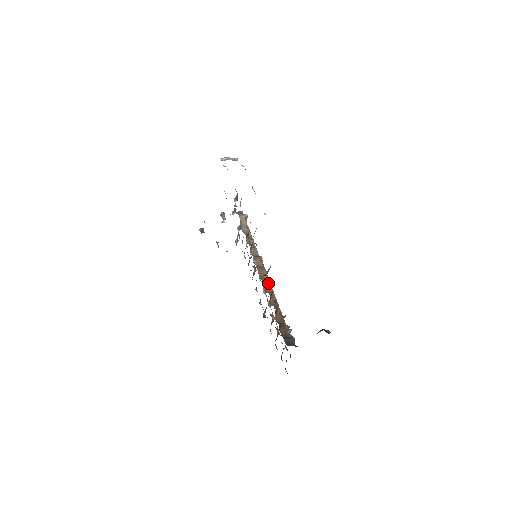
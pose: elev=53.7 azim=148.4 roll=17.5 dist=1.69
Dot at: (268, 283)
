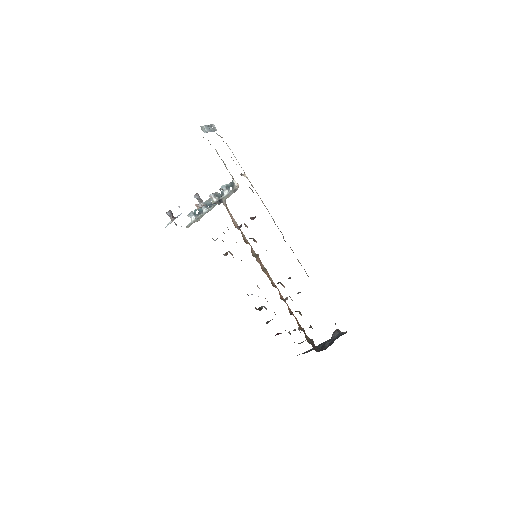
Dot at: (276, 287)
